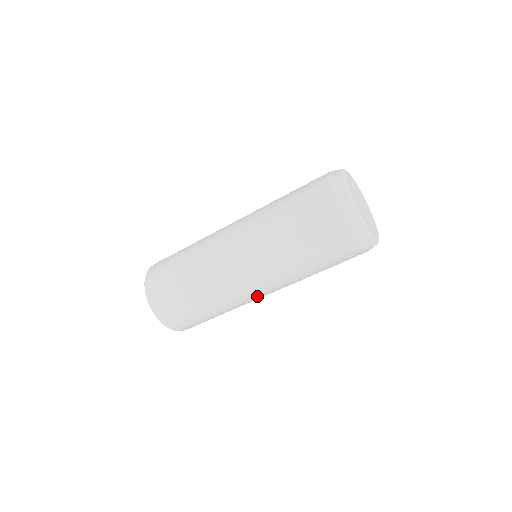
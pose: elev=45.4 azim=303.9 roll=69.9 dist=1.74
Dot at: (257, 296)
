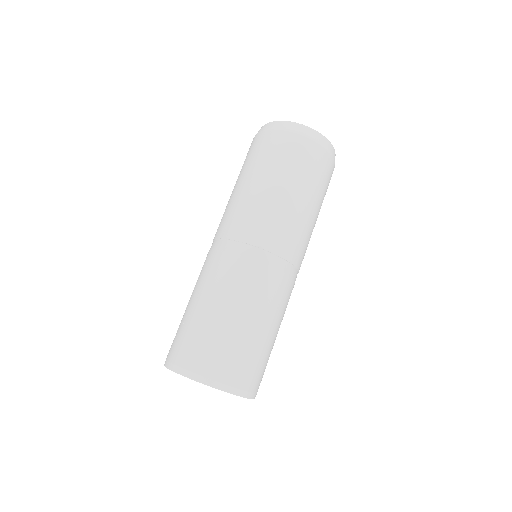
Dot at: (259, 259)
